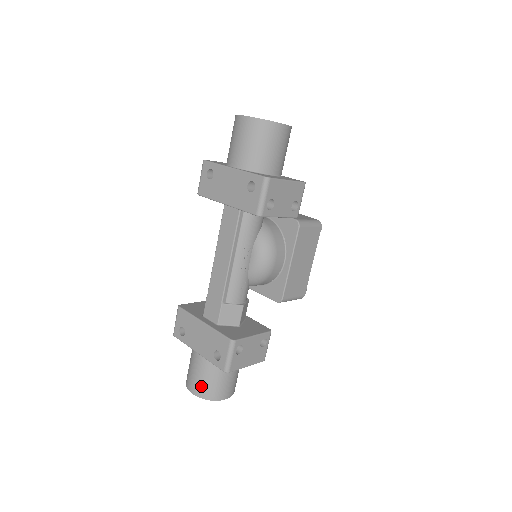
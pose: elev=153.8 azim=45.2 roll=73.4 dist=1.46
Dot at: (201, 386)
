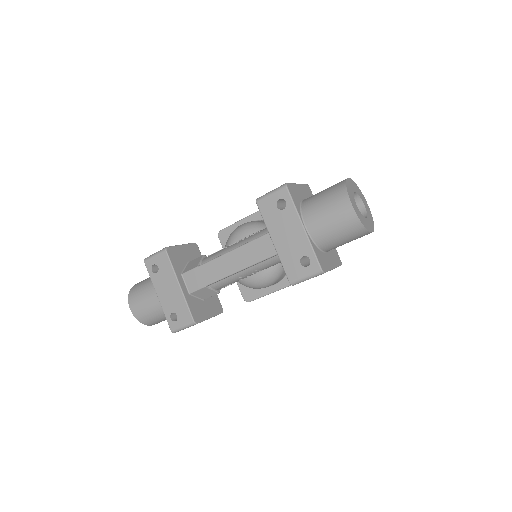
Dot at: (142, 313)
